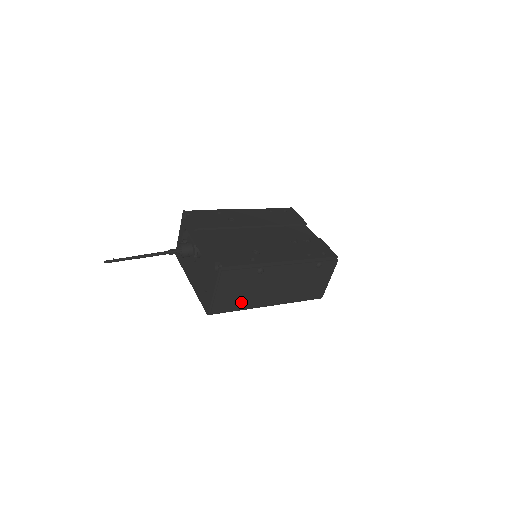
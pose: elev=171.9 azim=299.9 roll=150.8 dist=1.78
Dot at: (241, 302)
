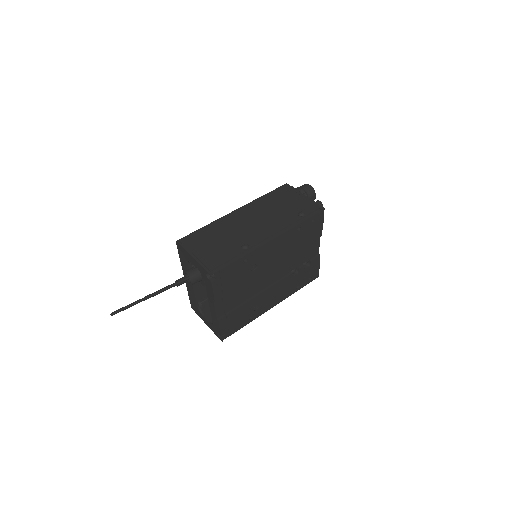
Dot at: occluded
